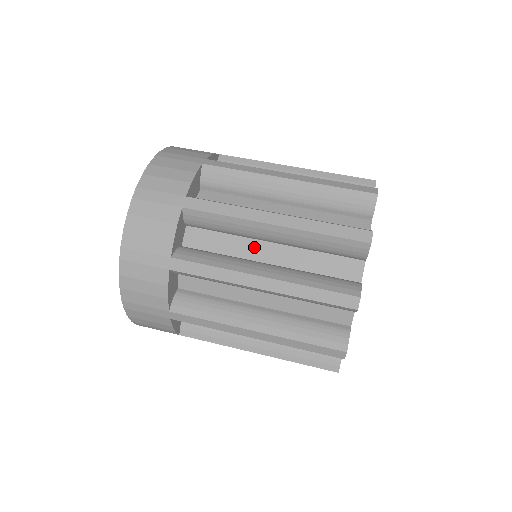
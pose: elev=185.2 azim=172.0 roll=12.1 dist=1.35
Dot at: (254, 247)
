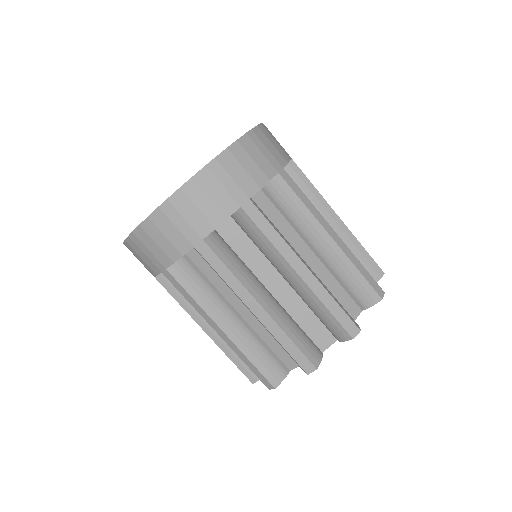
Dot at: (269, 272)
